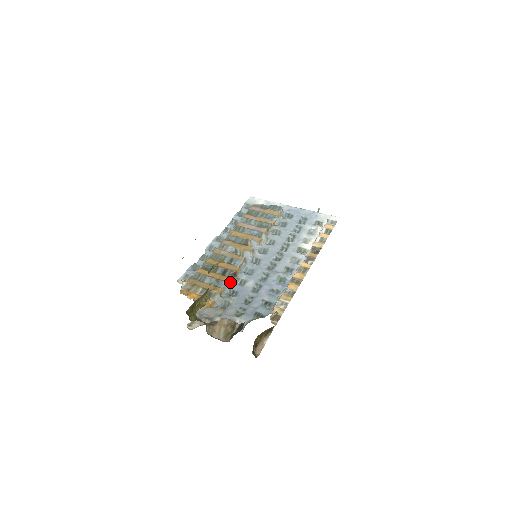
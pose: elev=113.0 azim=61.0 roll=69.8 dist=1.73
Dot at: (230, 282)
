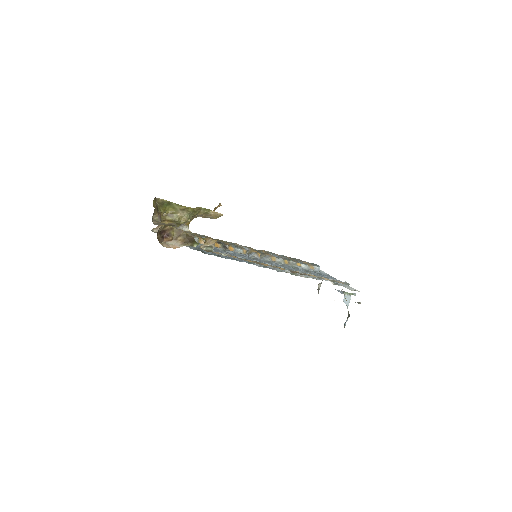
Dot at: (216, 246)
